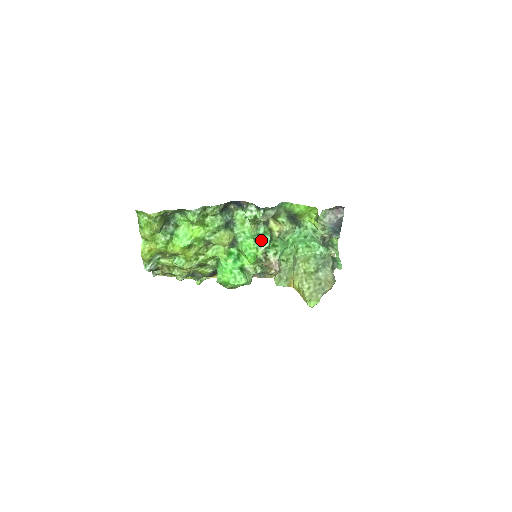
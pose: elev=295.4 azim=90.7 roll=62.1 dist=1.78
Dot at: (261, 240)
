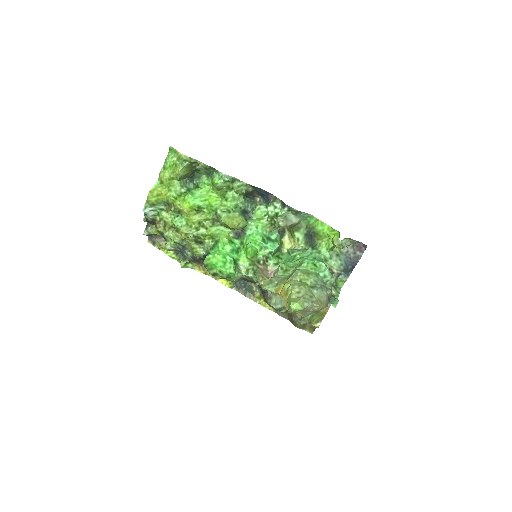
Dot at: (269, 243)
